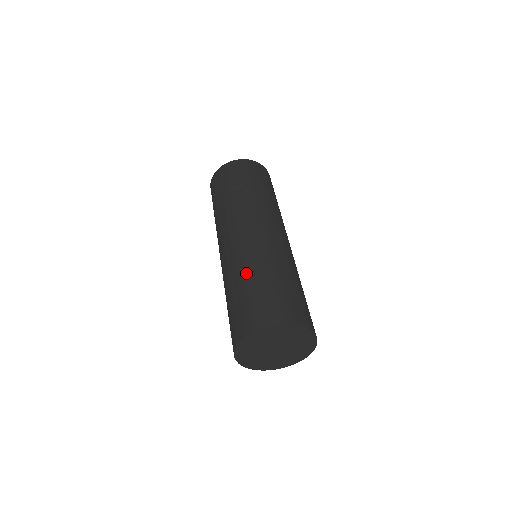
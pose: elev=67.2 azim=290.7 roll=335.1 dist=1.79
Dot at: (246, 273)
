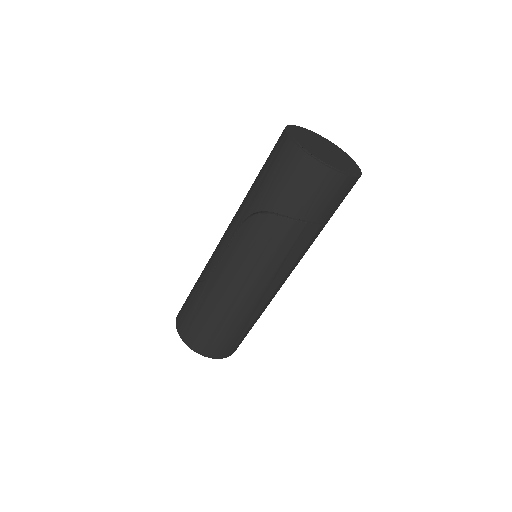
Dot at: (242, 319)
